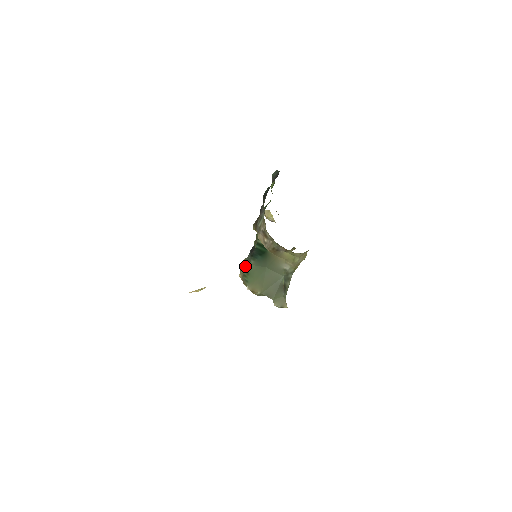
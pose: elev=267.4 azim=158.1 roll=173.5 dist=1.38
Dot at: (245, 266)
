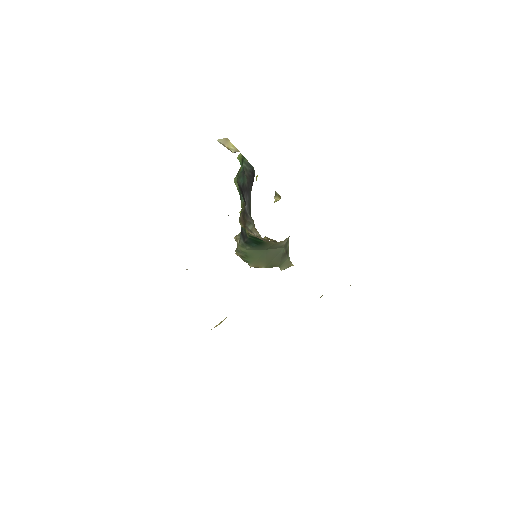
Dot at: (241, 250)
